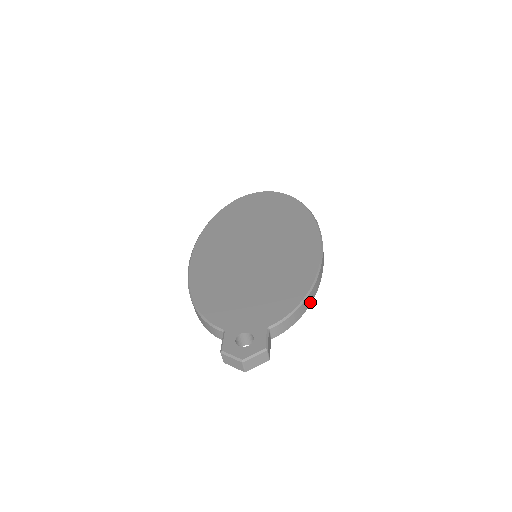
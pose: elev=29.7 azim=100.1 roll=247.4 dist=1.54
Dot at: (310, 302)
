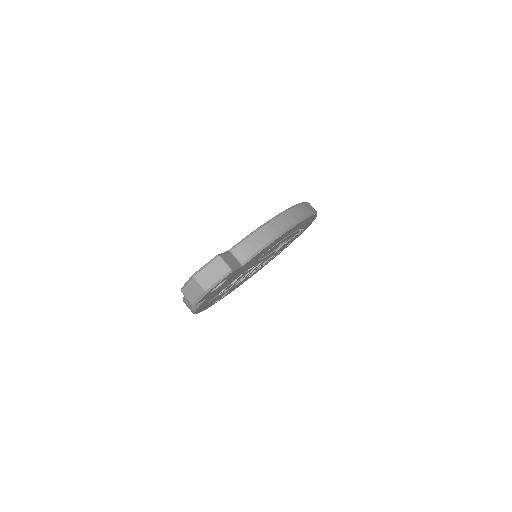
Dot at: (285, 227)
